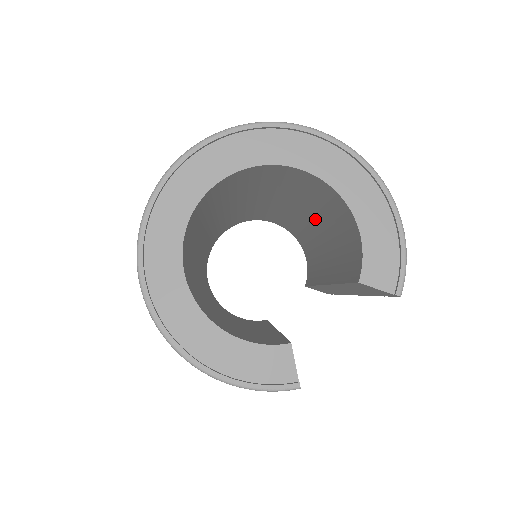
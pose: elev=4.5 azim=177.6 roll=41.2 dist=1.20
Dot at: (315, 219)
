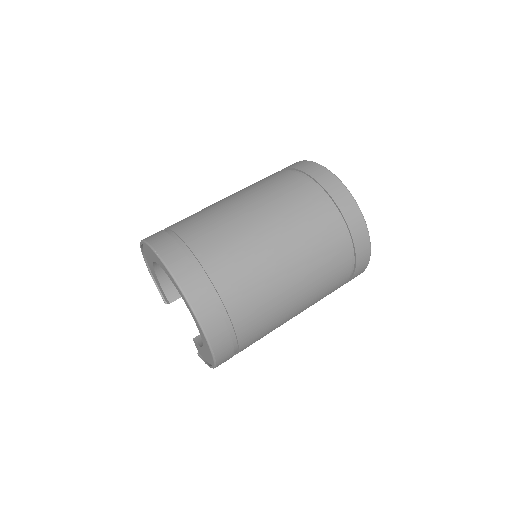
Dot at: occluded
